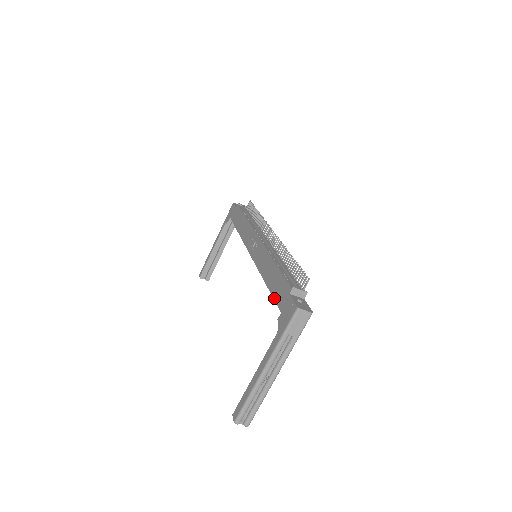
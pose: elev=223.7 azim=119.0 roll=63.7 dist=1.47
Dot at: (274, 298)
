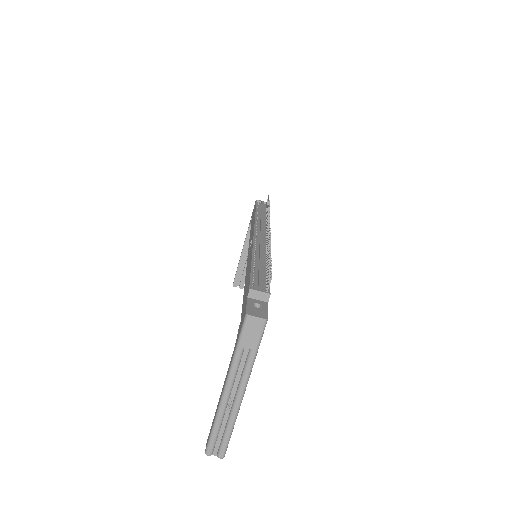
Dot at: occluded
